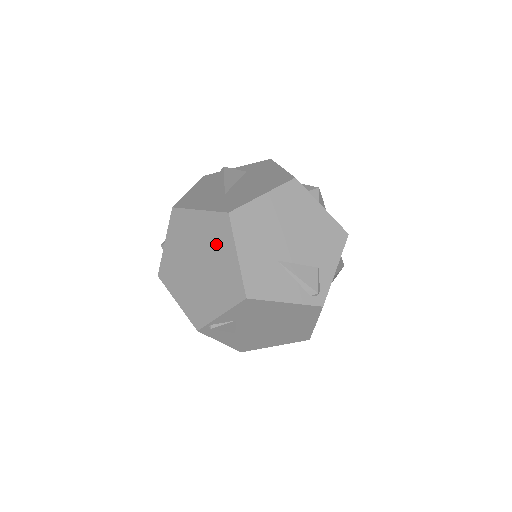
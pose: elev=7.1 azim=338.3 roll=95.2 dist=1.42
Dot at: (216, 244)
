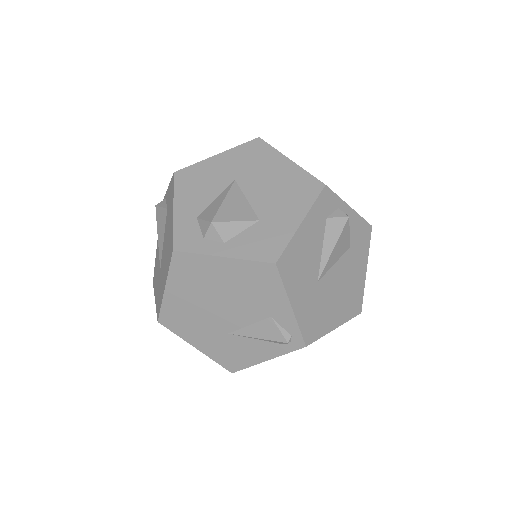
Dot at: occluded
